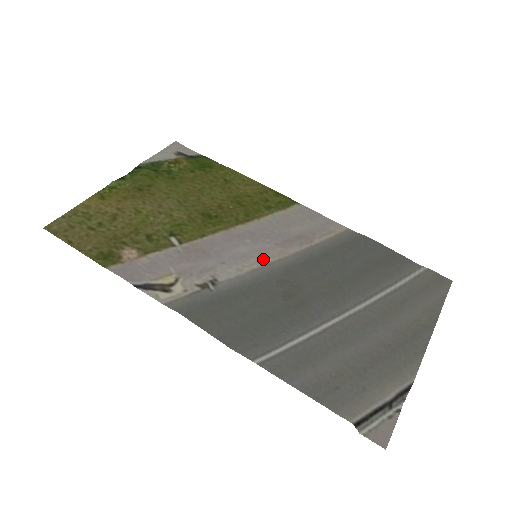
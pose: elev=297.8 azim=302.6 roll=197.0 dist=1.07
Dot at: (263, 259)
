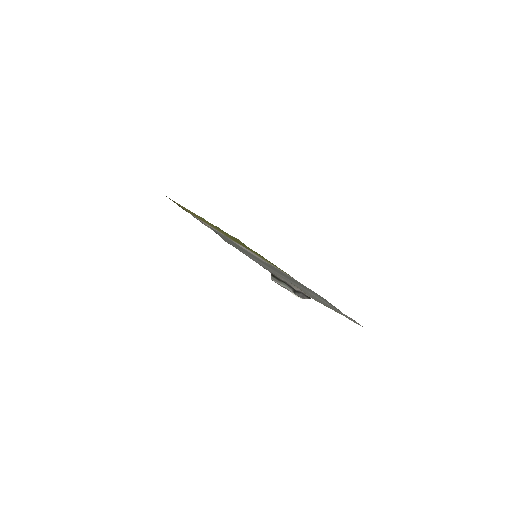
Dot at: occluded
